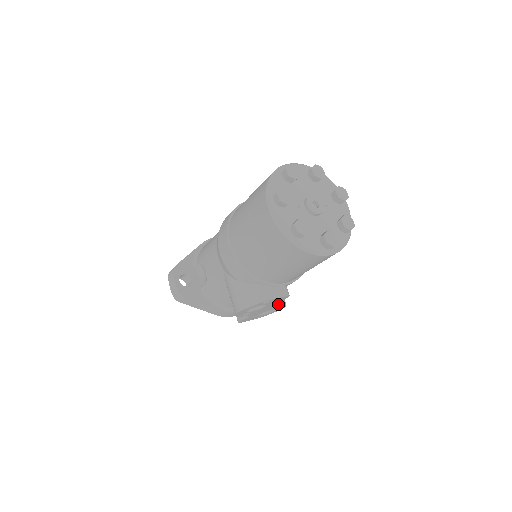
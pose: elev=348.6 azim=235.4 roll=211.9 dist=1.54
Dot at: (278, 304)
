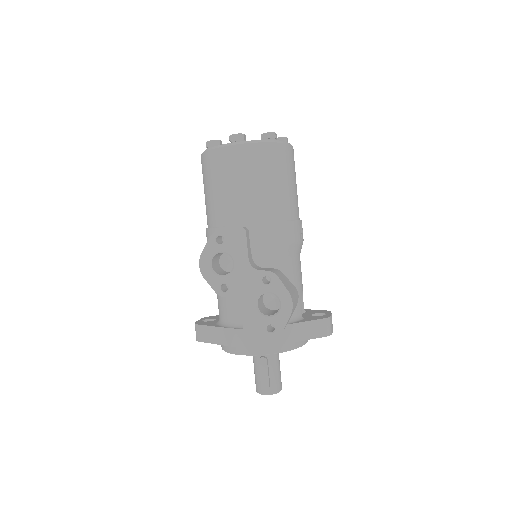
Dot at: (260, 270)
